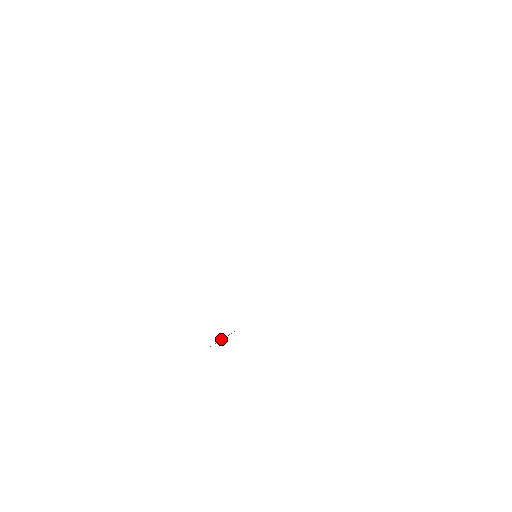
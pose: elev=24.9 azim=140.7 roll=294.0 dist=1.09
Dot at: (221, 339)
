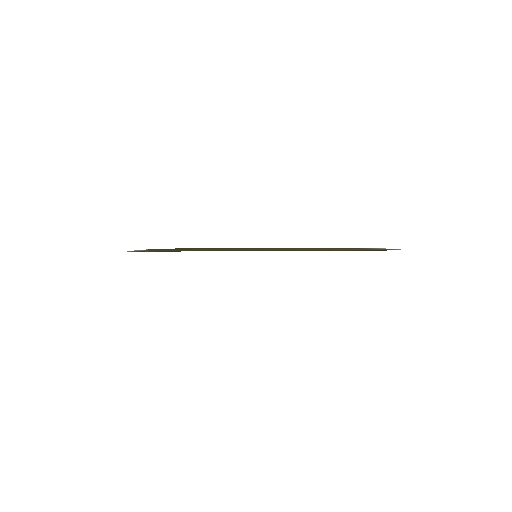
Dot at: occluded
